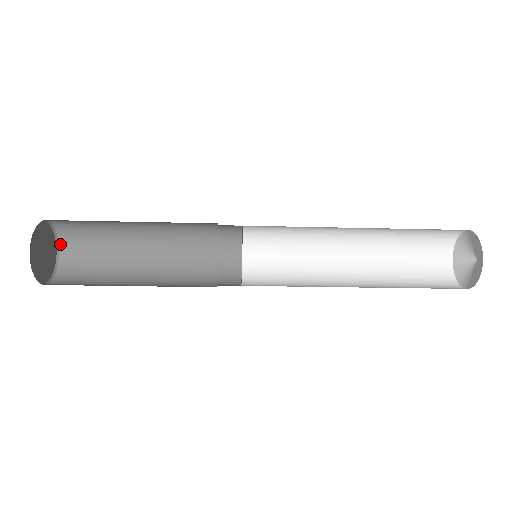
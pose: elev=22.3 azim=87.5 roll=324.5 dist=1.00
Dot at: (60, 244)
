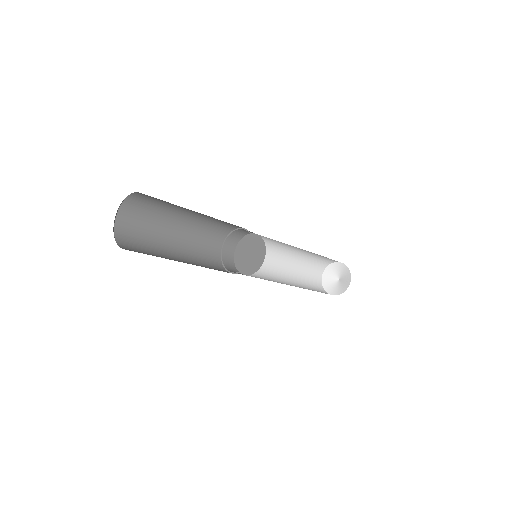
Dot at: (115, 228)
